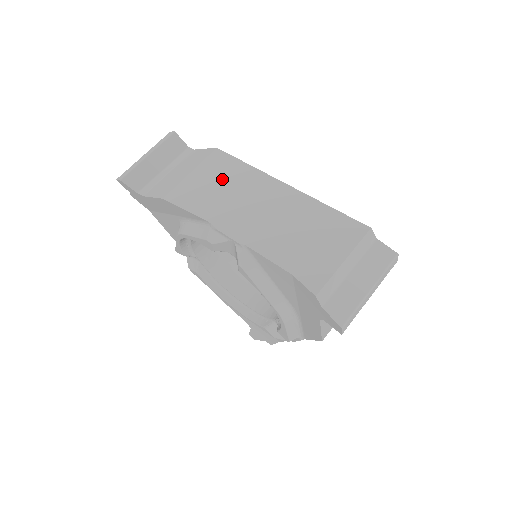
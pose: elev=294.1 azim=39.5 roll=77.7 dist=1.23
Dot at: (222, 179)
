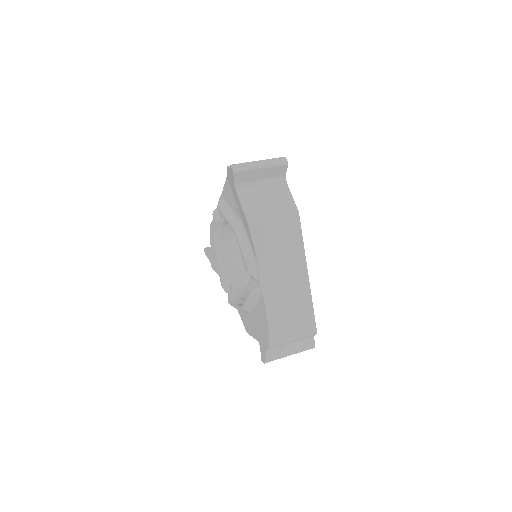
Dot at: occluded
